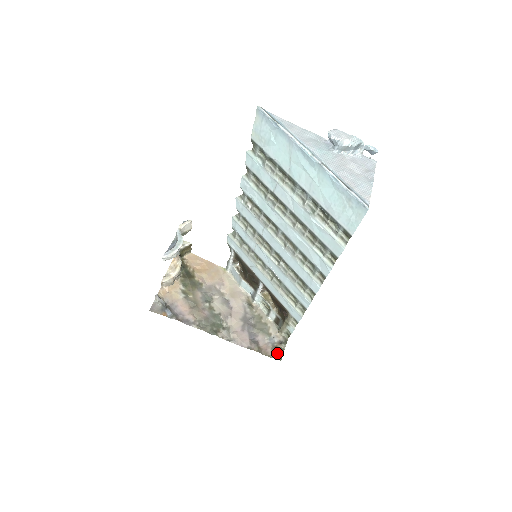
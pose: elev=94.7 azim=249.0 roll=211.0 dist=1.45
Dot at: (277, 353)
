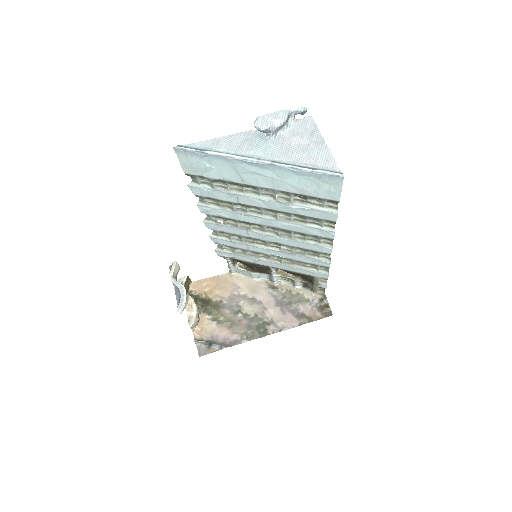
Dot at: (325, 311)
